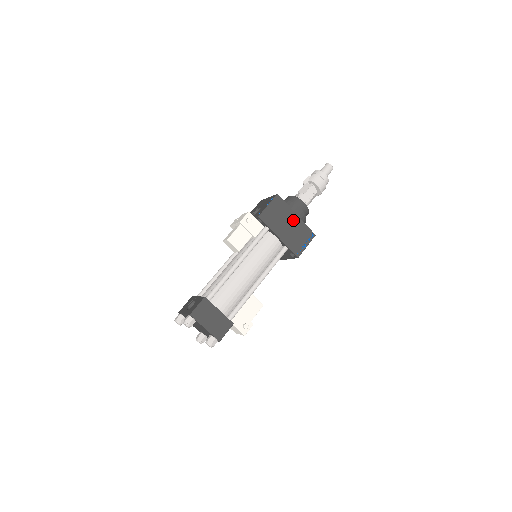
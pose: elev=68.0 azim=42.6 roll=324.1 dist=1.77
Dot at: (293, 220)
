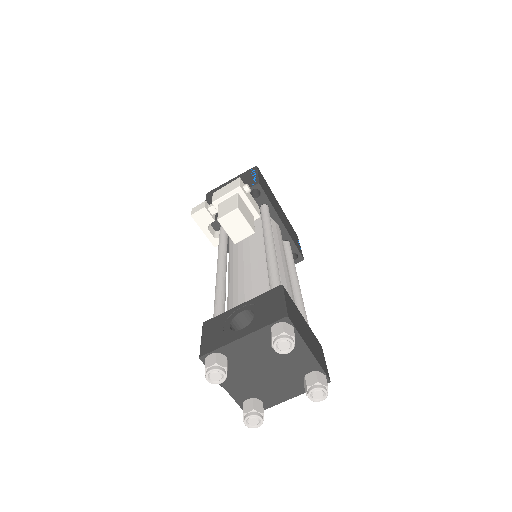
Dot at: (279, 207)
